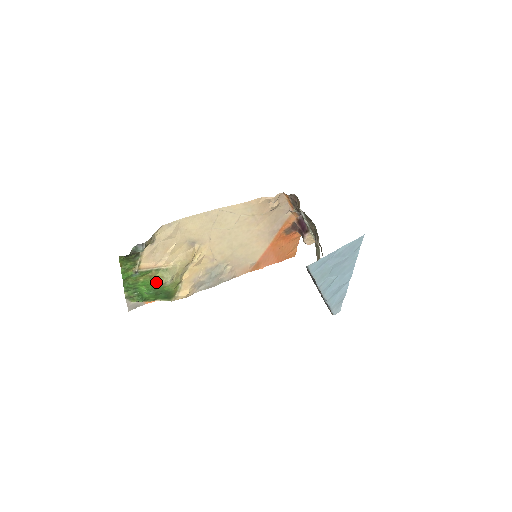
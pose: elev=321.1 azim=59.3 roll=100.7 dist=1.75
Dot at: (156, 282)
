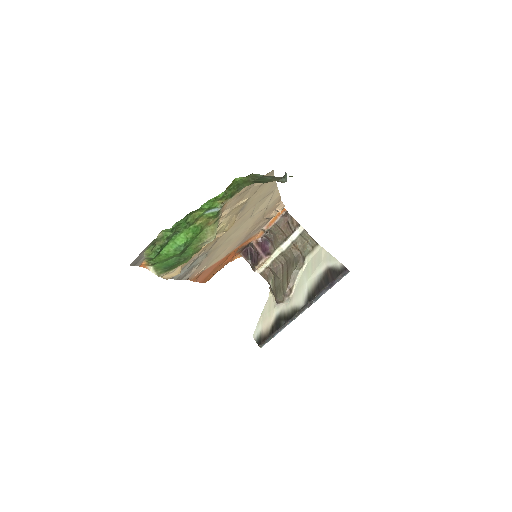
Dot at: (201, 235)
